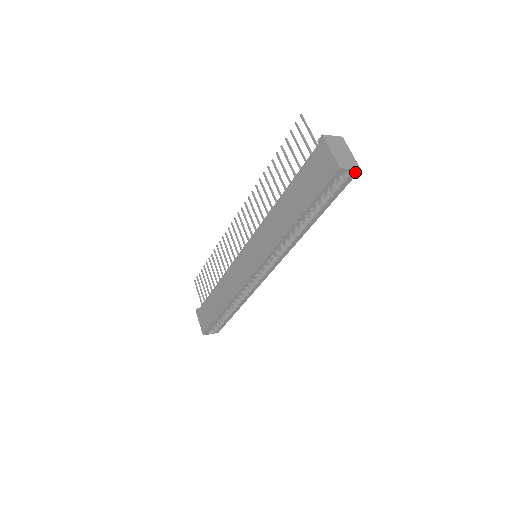
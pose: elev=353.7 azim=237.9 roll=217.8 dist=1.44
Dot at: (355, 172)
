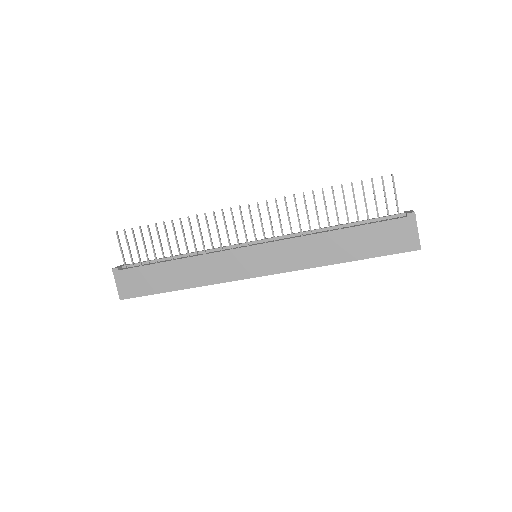
Dot at: occluded
